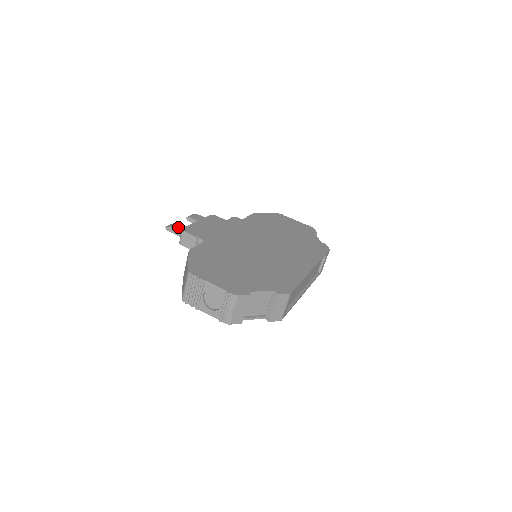
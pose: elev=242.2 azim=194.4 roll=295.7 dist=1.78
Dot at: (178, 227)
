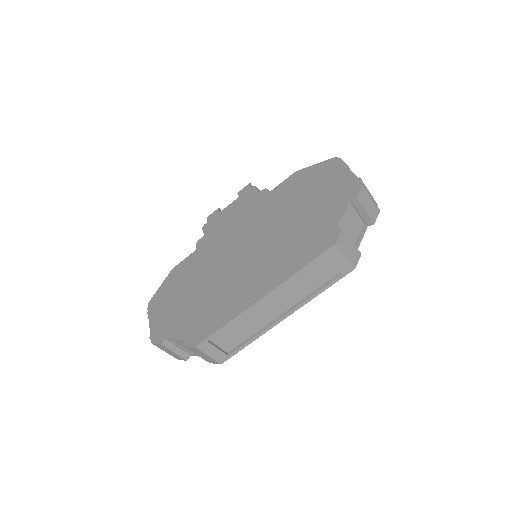
Dot at: occluded
